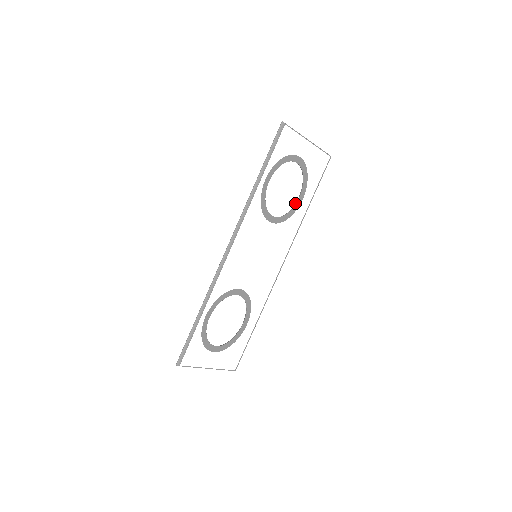
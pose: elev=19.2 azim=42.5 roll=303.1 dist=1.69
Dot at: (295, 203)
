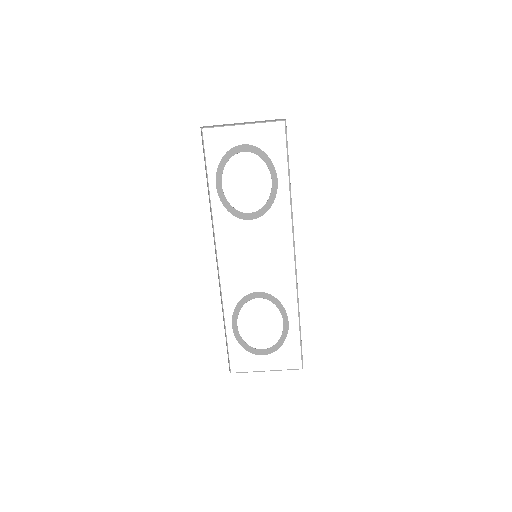
Dot at: (272, 188)
